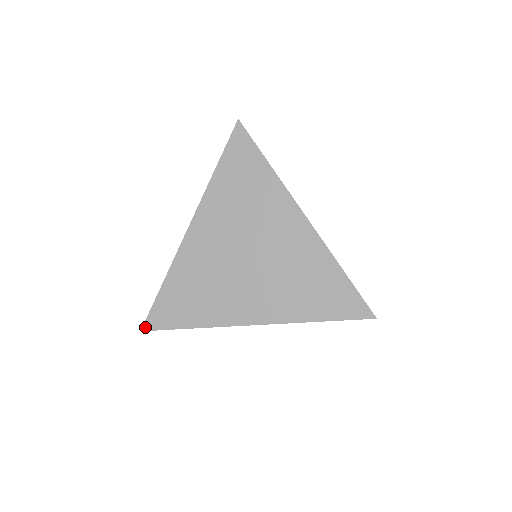
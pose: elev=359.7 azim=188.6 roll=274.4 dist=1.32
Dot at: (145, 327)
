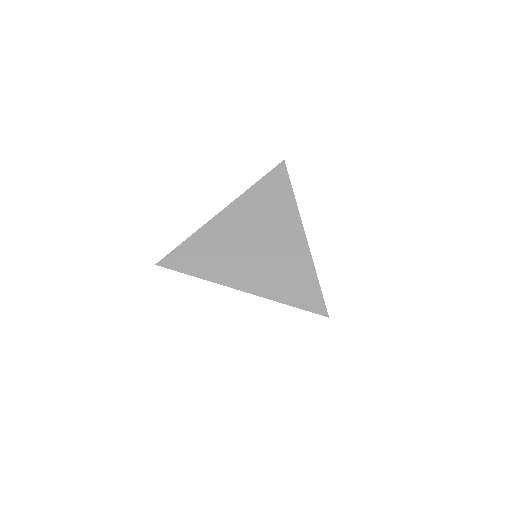
Dot at: (160, 263)
